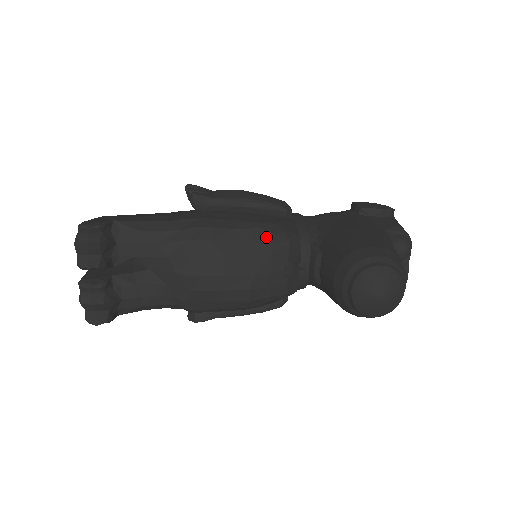
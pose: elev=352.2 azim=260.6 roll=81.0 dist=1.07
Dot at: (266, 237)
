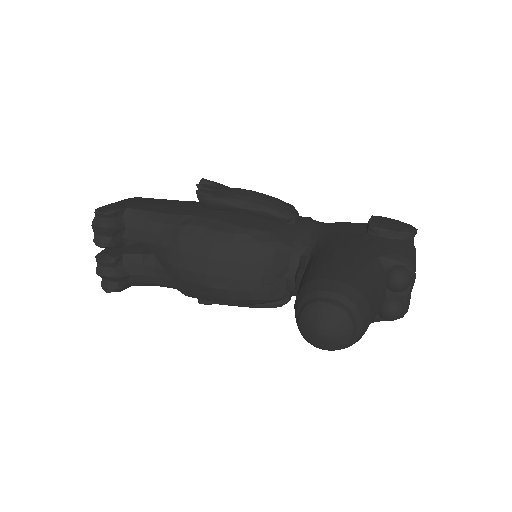
Dot at: (251, 244)
